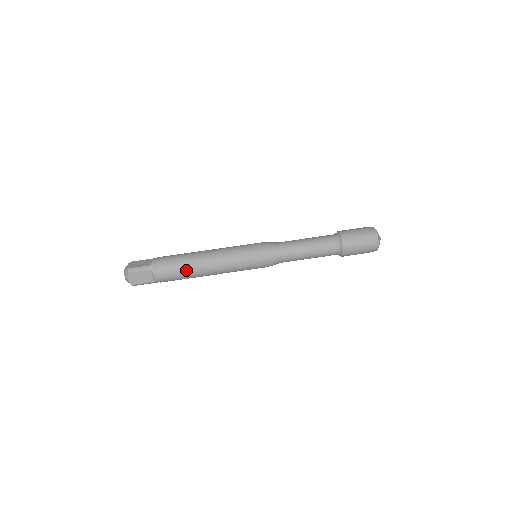
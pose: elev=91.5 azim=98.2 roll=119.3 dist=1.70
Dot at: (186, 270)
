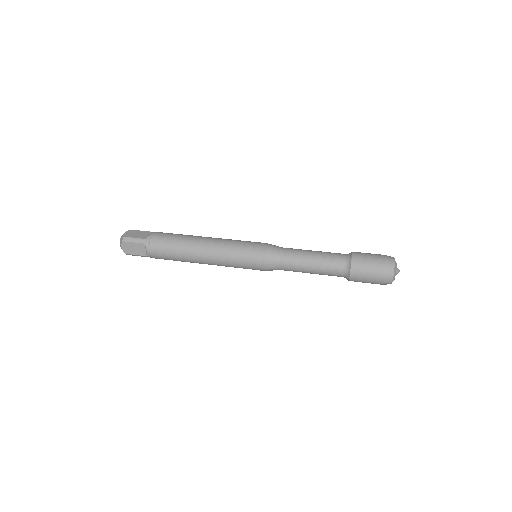
Dot at: (183, 236)
